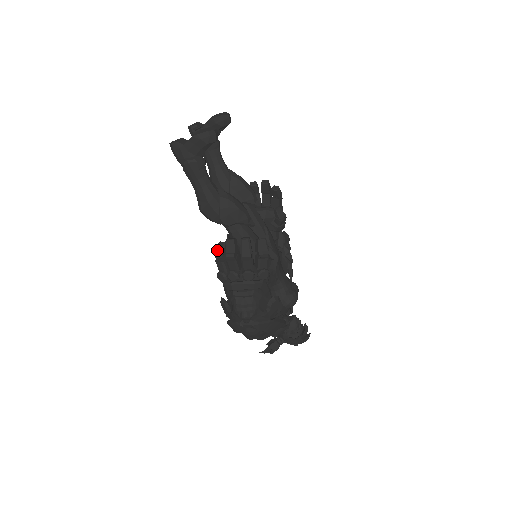
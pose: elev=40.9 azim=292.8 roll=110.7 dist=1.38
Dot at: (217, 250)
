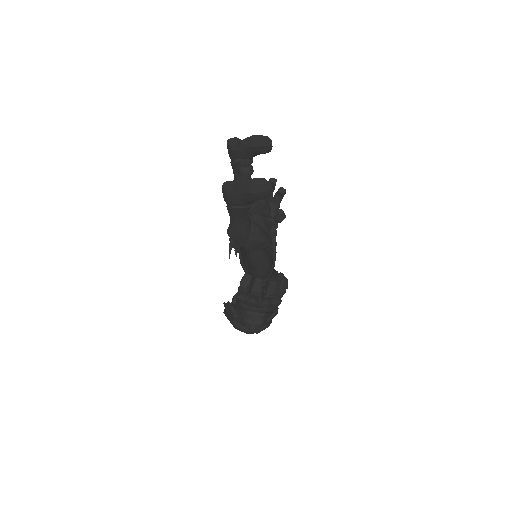
Dot at: (243, 281)
